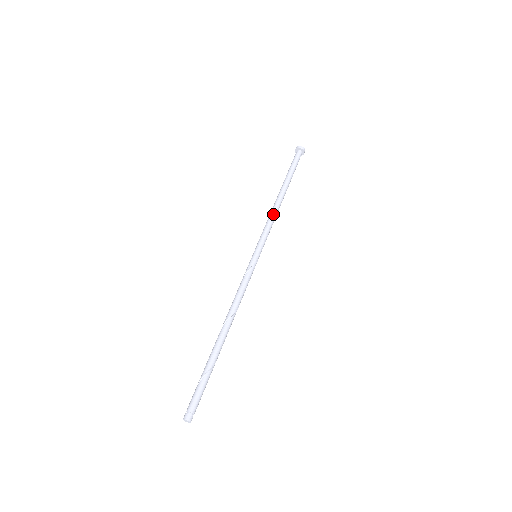
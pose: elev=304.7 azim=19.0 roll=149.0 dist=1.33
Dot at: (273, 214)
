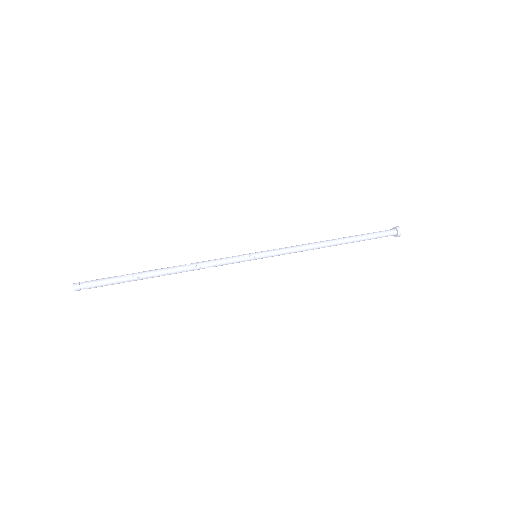
Dot at: (306, 244)
